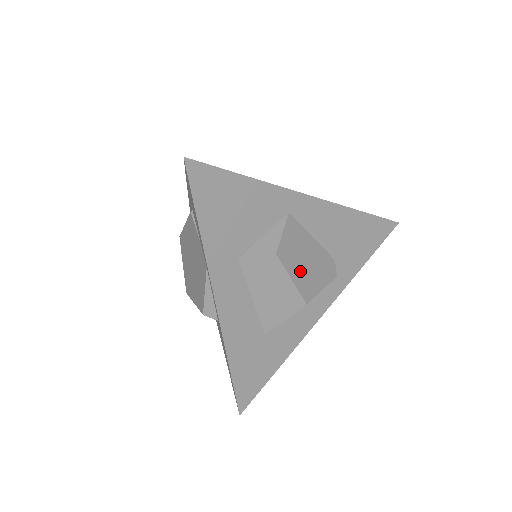
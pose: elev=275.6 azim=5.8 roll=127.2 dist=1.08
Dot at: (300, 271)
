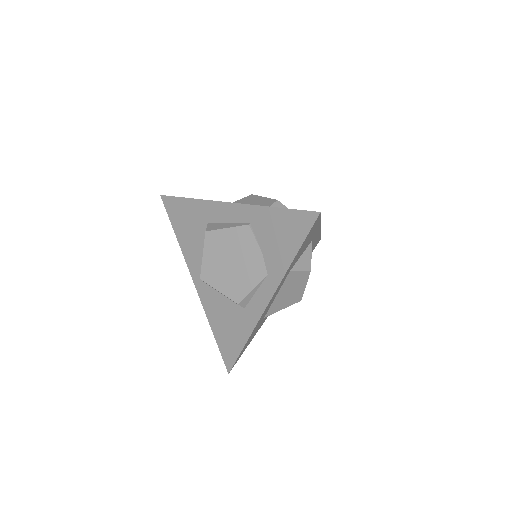
Dot at: occluded
